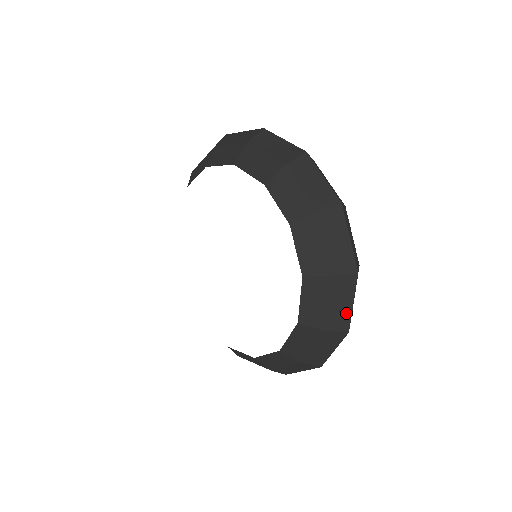
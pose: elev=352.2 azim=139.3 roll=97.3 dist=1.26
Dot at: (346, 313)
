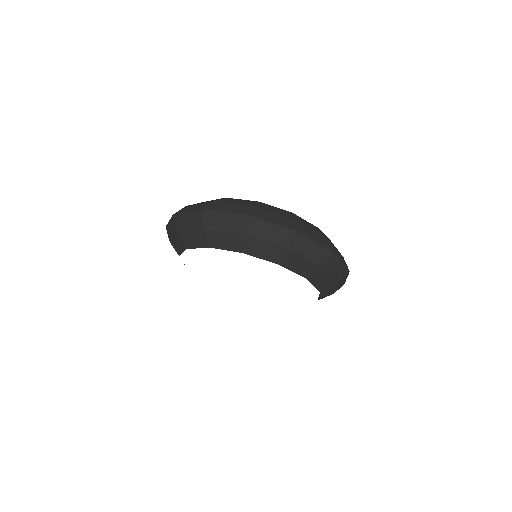
Dot at: (342, 268)
